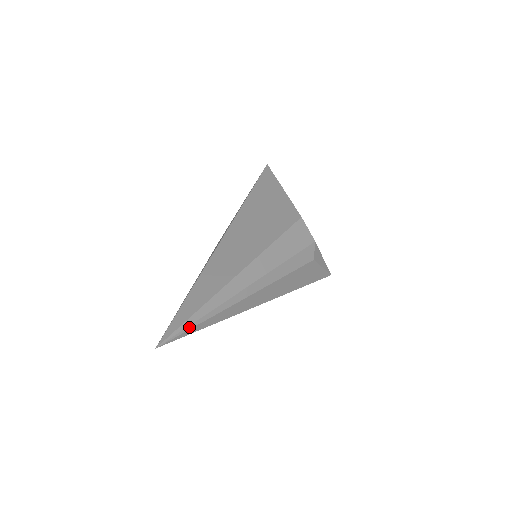
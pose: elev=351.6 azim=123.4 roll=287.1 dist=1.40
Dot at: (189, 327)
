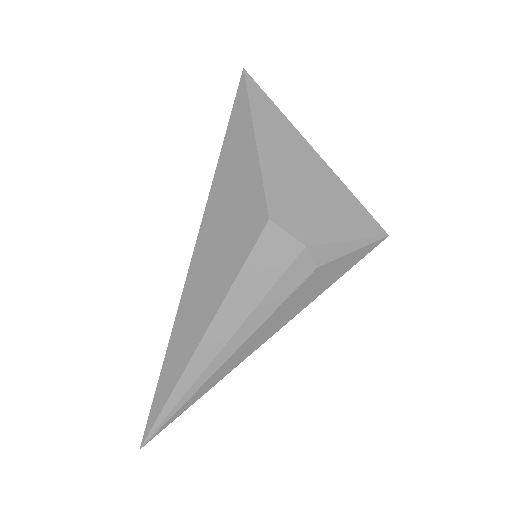
Dot at: (163, 422)
